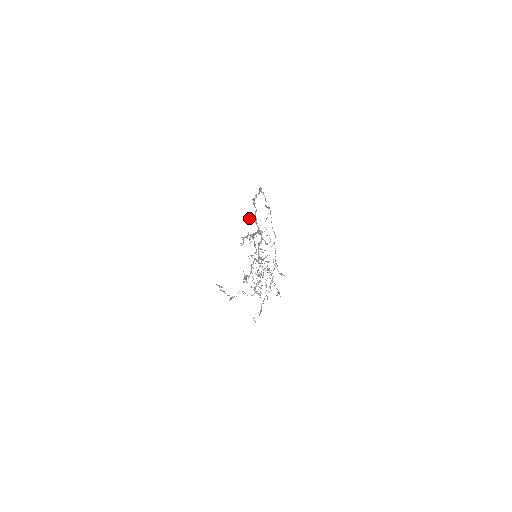
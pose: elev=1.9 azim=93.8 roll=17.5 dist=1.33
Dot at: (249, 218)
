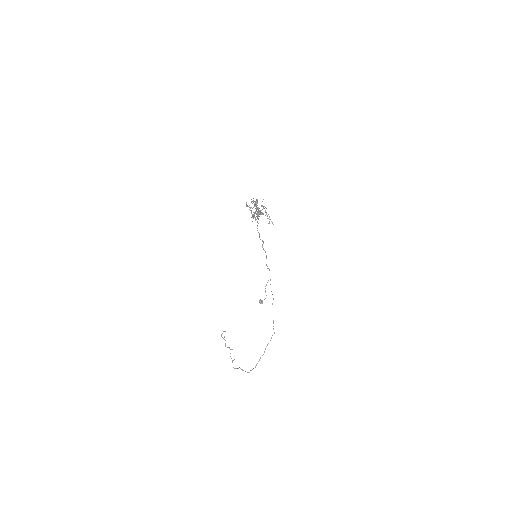
Dot at: (253, 214)
